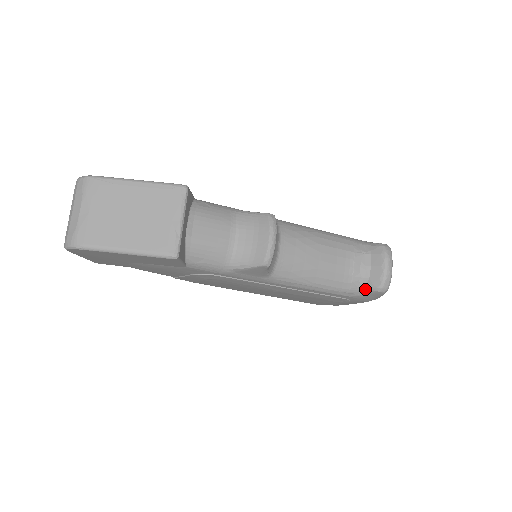
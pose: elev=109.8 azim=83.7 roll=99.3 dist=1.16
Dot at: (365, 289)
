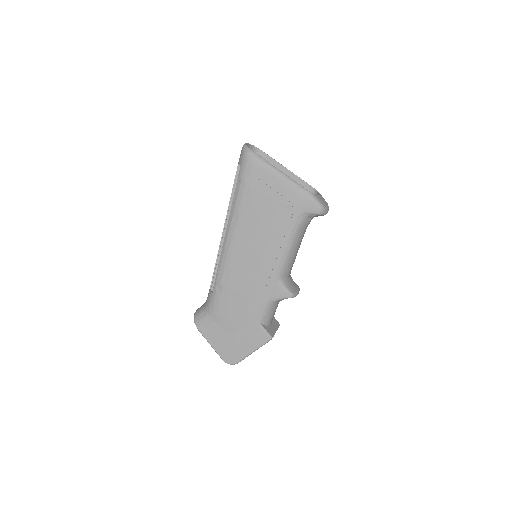
Dot at: occluded
